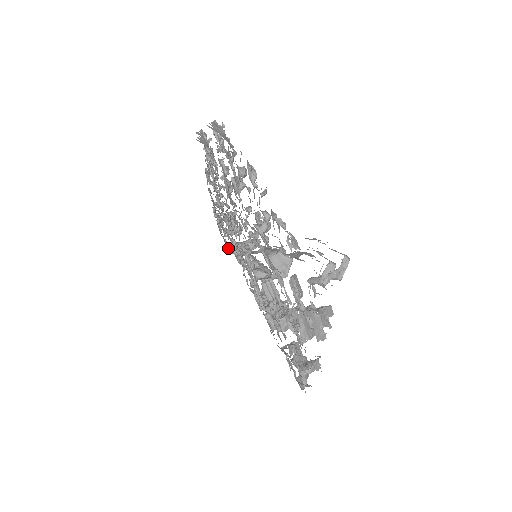
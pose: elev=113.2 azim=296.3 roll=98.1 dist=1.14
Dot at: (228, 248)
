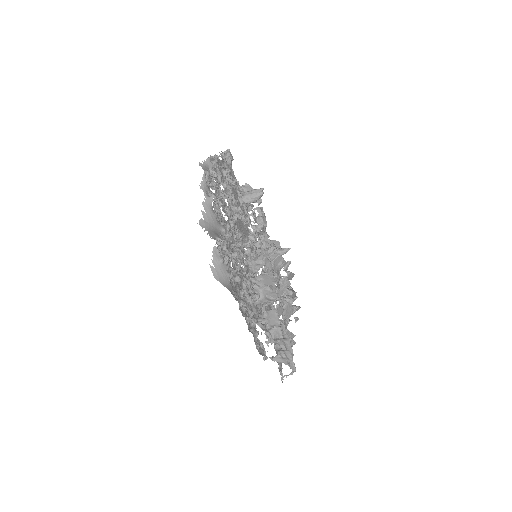
Dot at: (238, 186)
